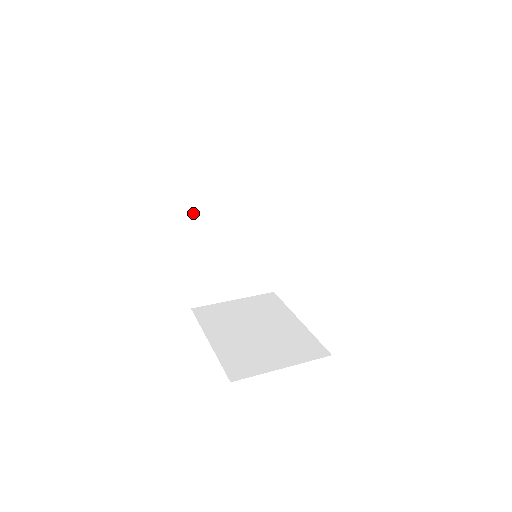
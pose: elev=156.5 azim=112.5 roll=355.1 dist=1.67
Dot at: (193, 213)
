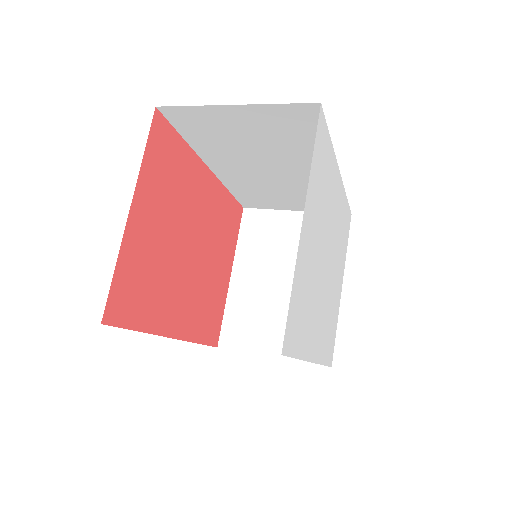
Dot at: (205, 151)
